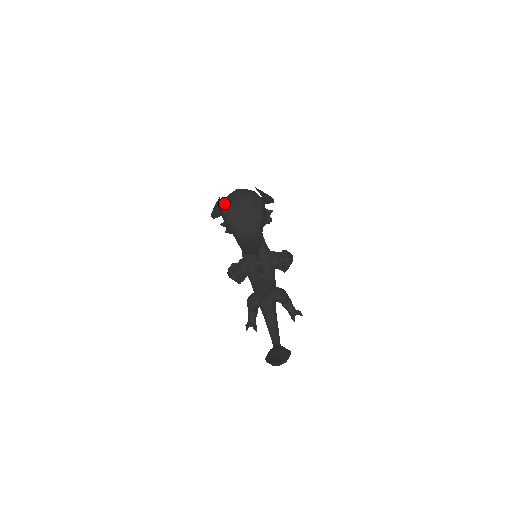
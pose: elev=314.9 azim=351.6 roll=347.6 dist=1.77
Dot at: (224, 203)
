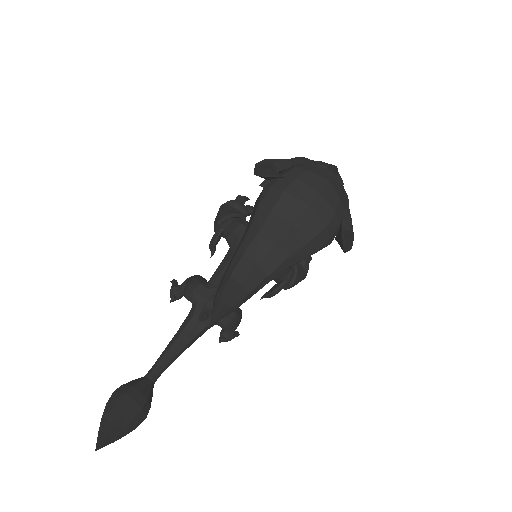
Dot at: (286, 179)
